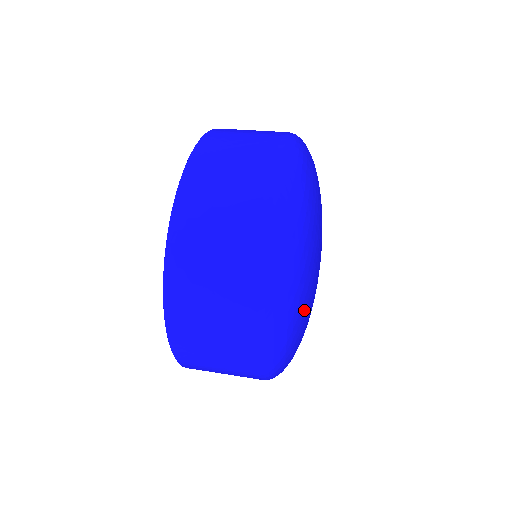
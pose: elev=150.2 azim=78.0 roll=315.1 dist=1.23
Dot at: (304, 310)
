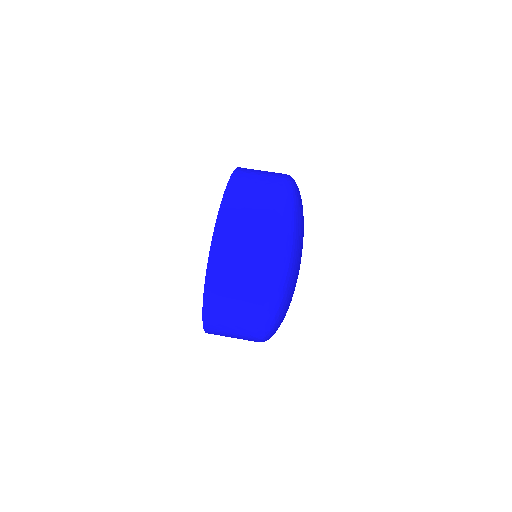
Dot at: (288, 307)
